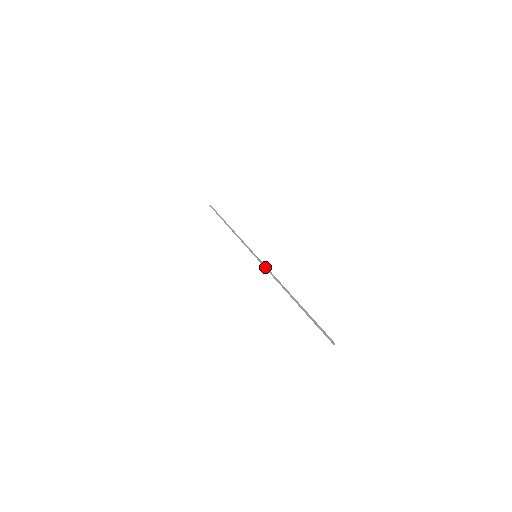
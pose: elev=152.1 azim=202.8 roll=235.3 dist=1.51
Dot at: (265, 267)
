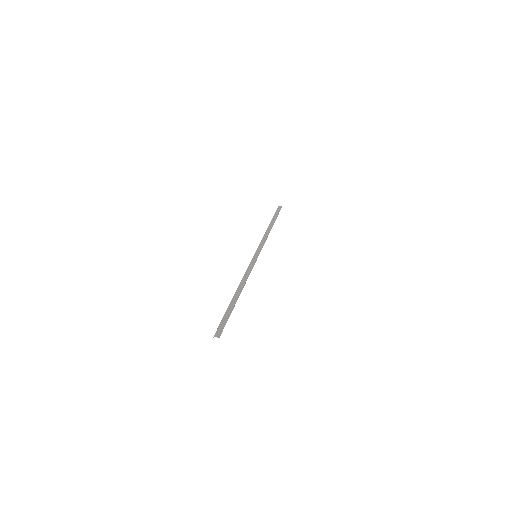
Dot at: (248, 268)
